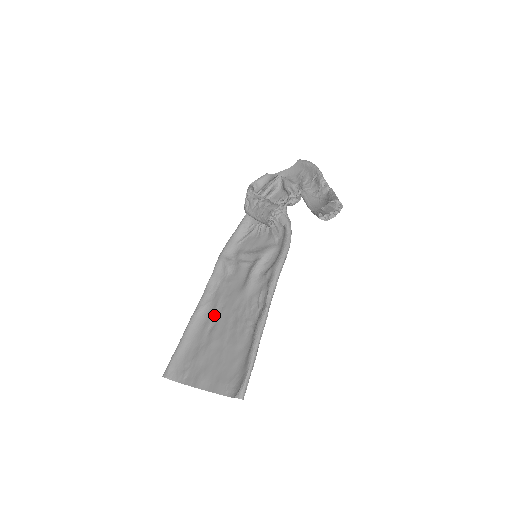
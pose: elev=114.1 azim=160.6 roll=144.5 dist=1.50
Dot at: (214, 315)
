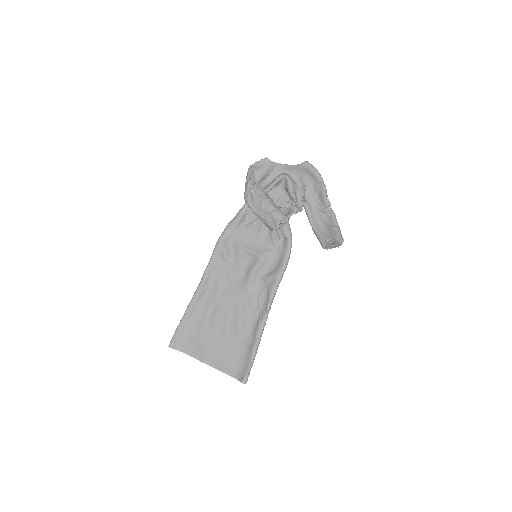
Dot at: (214, 301)
